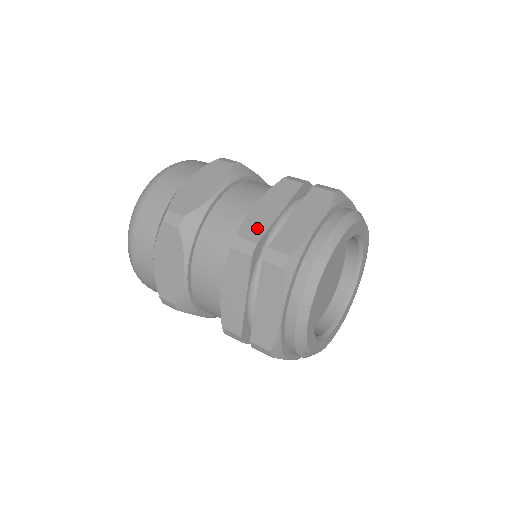
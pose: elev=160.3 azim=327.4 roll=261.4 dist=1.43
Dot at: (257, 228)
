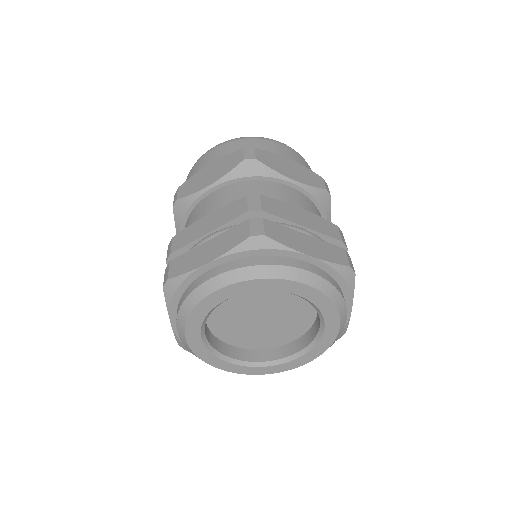
Dot at: (184, 239)
